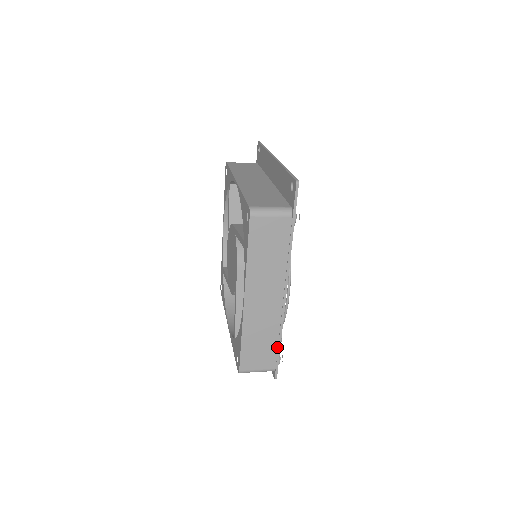
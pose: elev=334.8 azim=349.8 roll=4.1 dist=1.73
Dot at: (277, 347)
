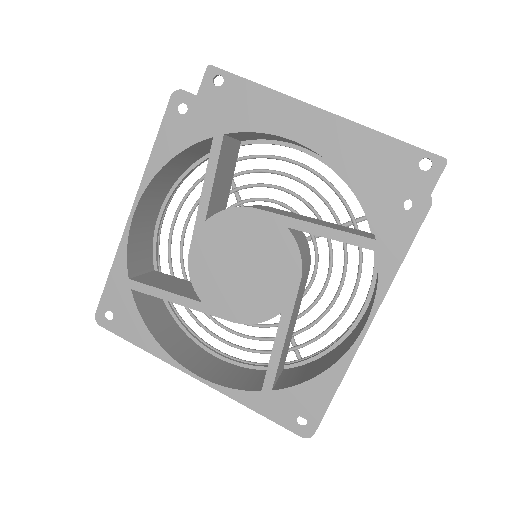
Dot at: occluded
